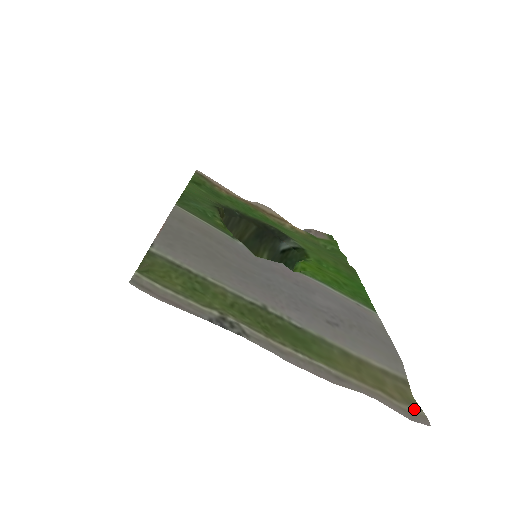
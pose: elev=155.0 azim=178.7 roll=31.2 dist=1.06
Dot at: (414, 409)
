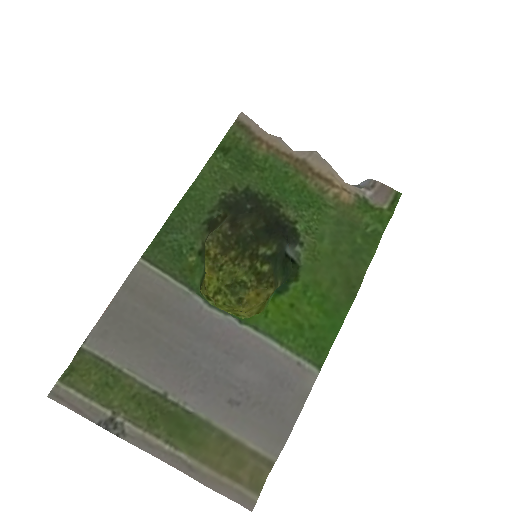
Dot at: (251, 494)
